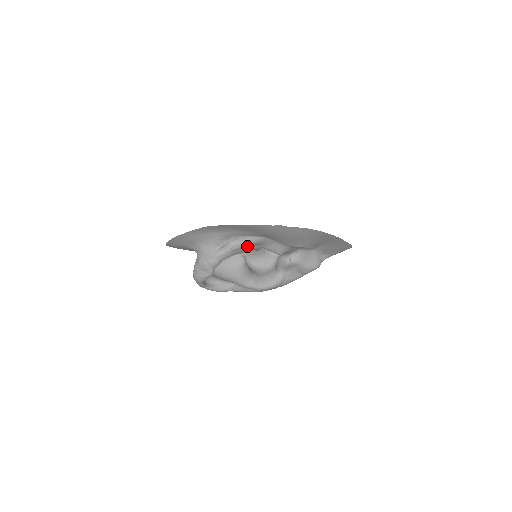
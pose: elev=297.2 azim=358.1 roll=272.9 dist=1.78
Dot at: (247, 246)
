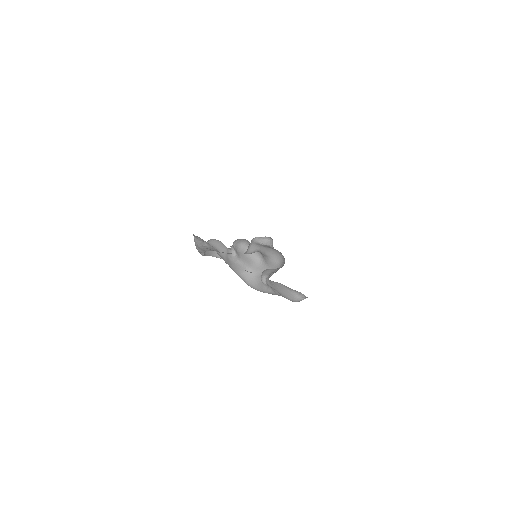
Dot at: occluded
